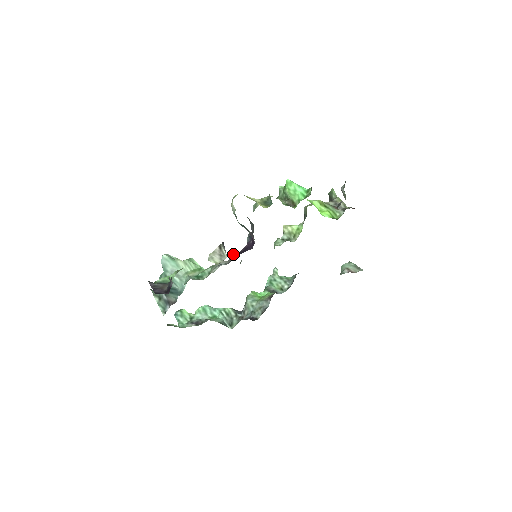
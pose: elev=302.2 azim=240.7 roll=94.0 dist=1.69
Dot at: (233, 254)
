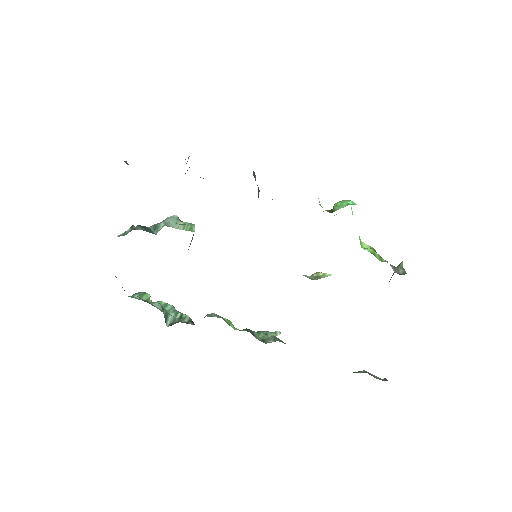
Dot at: occluded
